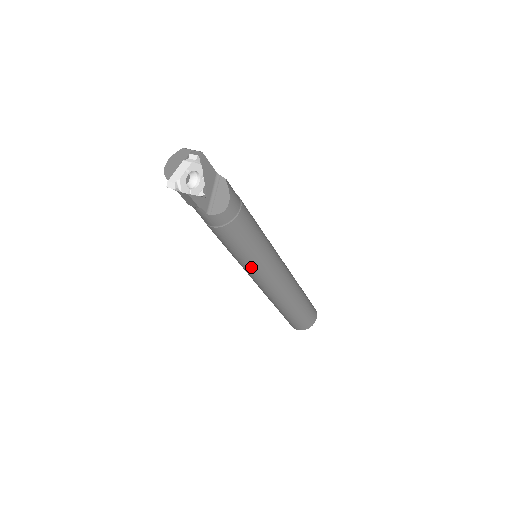
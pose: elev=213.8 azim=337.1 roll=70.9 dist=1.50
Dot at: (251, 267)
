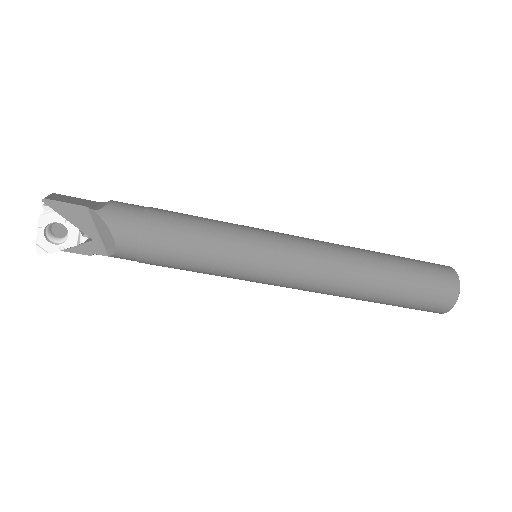
Dot at: (240, 279)
